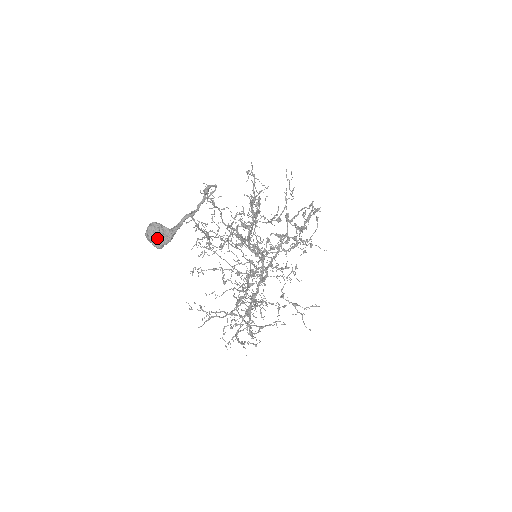
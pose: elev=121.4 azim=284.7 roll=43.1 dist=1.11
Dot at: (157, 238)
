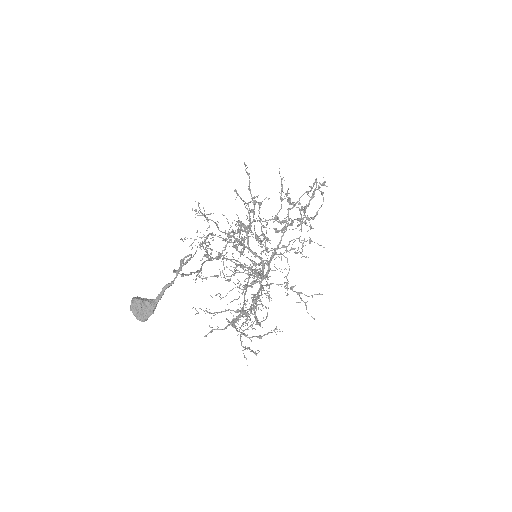
Dot at: (140, 314)
